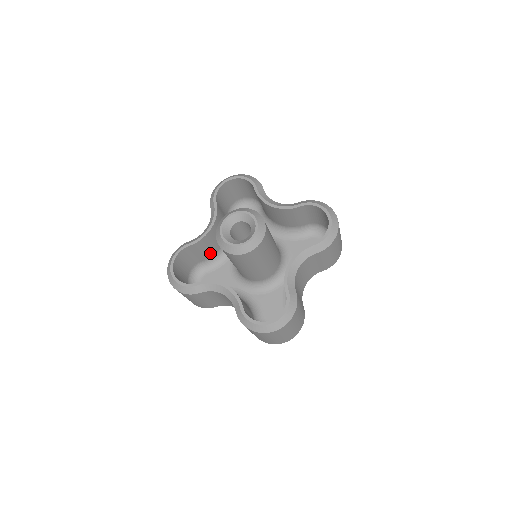
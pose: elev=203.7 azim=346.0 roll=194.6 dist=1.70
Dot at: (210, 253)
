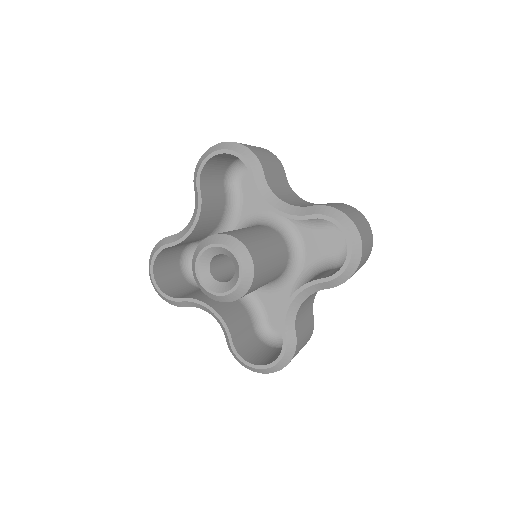
Dot at: (202, 237)
